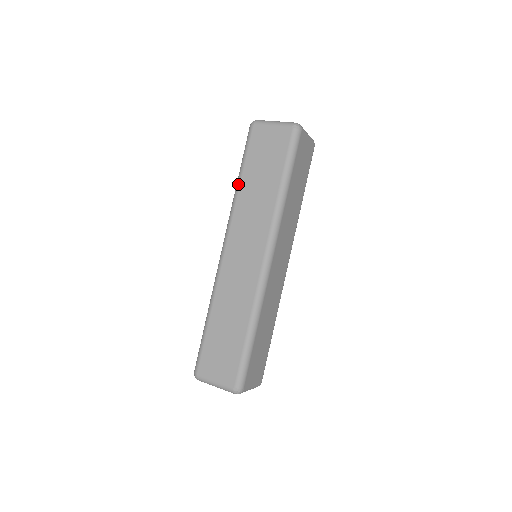
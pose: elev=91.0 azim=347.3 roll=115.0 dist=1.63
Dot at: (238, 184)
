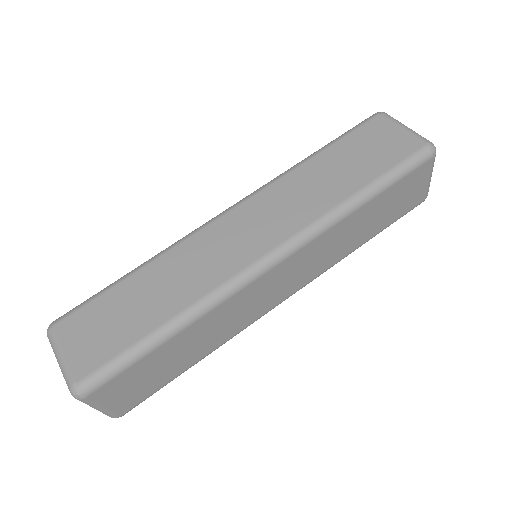
Dot at: (308, 157)
